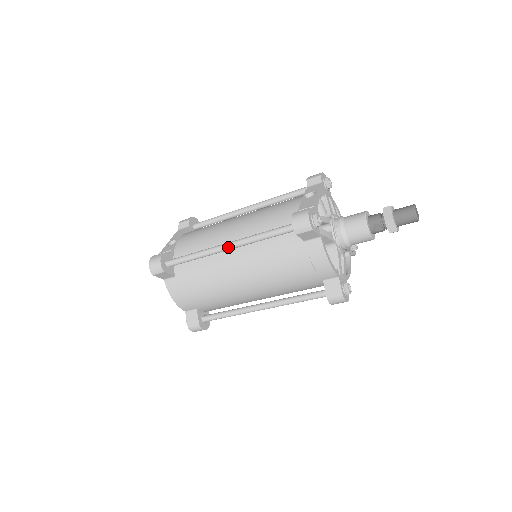
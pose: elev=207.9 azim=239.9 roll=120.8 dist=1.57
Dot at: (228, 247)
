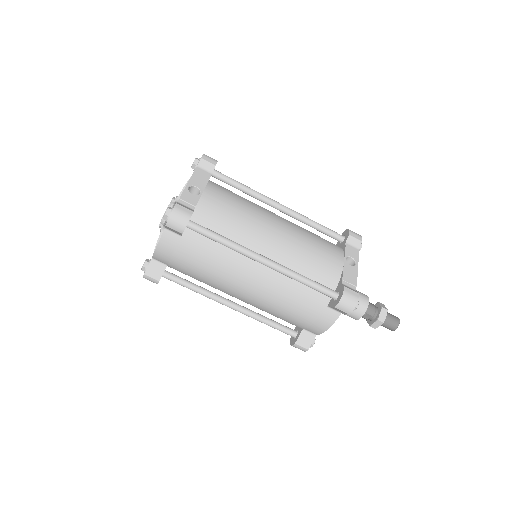
Dot at: (266, 264)
